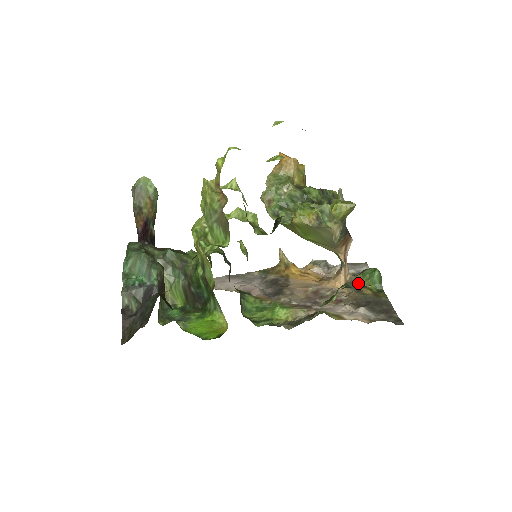
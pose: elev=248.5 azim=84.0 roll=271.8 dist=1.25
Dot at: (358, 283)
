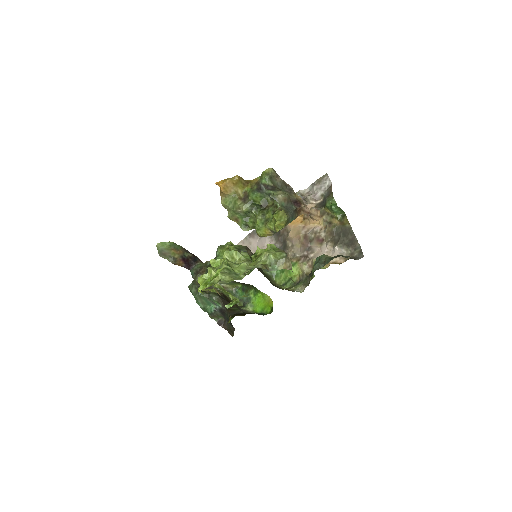
Dot at: (327, 213)
